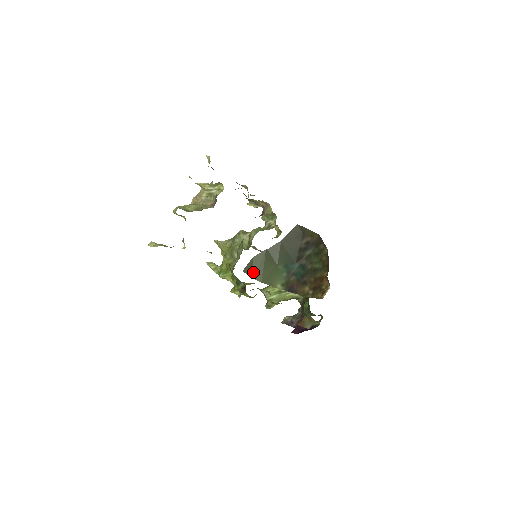
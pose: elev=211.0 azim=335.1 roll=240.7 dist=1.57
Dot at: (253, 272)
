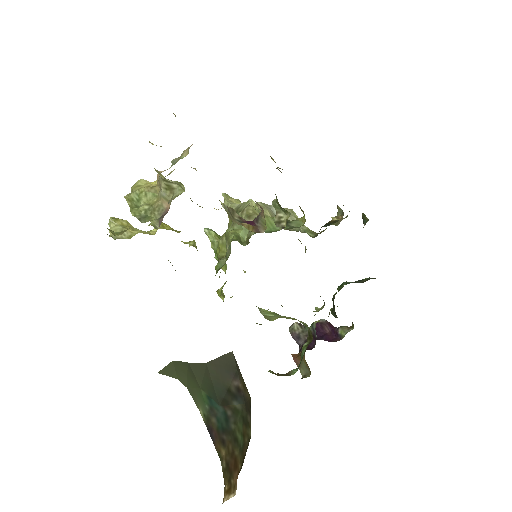
Dot at: (176, 373)
